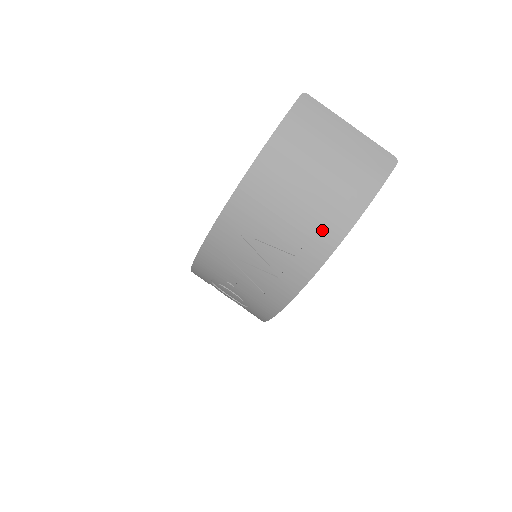
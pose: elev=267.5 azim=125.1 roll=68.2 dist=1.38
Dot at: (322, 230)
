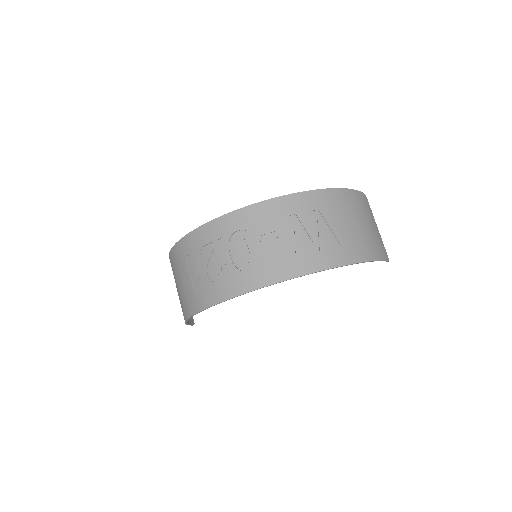
Dot at: (356, 248)
